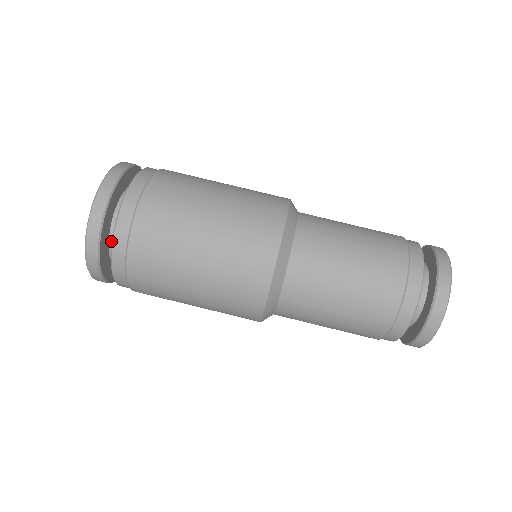
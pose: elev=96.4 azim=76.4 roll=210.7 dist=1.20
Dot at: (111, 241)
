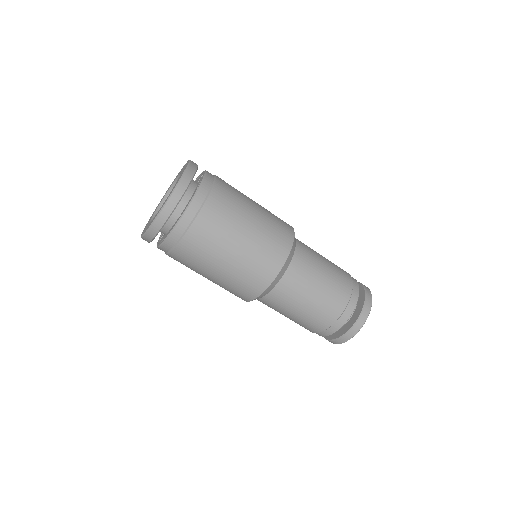
Dot at: occluded
